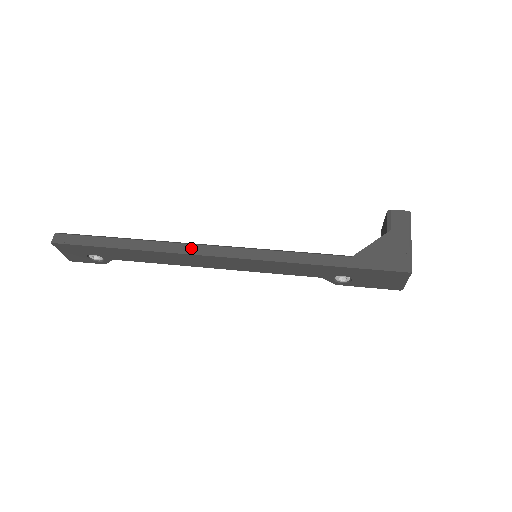
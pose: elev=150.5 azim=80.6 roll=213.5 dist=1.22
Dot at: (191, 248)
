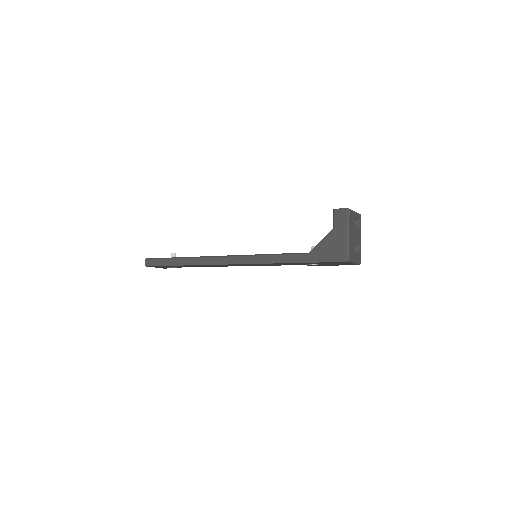
Dot at: (214, 260)
